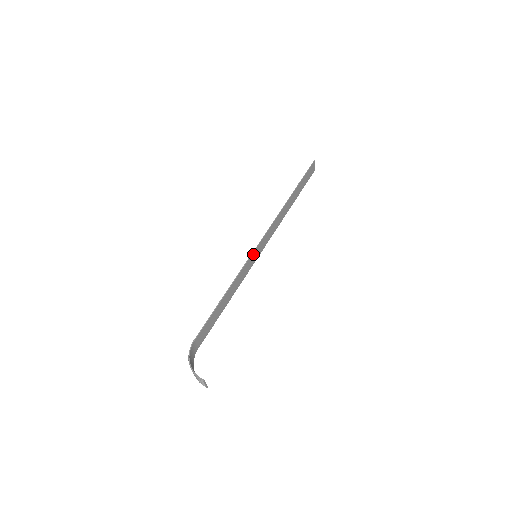
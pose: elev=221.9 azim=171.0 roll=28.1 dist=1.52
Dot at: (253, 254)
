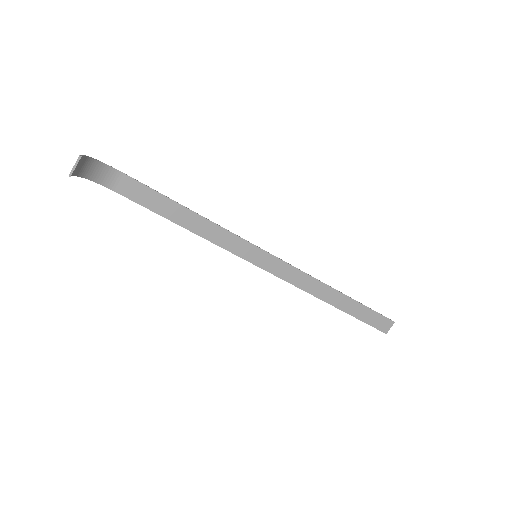
Dot at: (256, 249)
